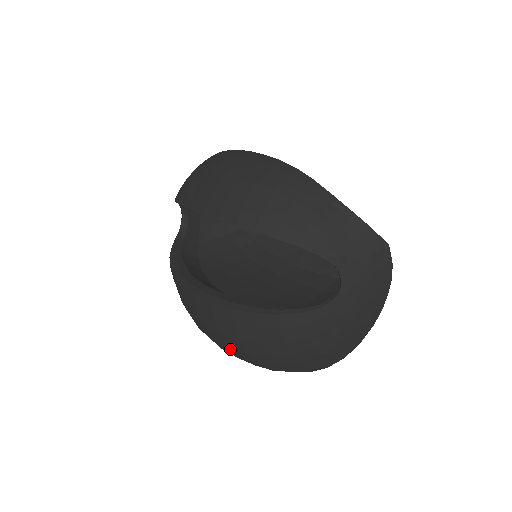
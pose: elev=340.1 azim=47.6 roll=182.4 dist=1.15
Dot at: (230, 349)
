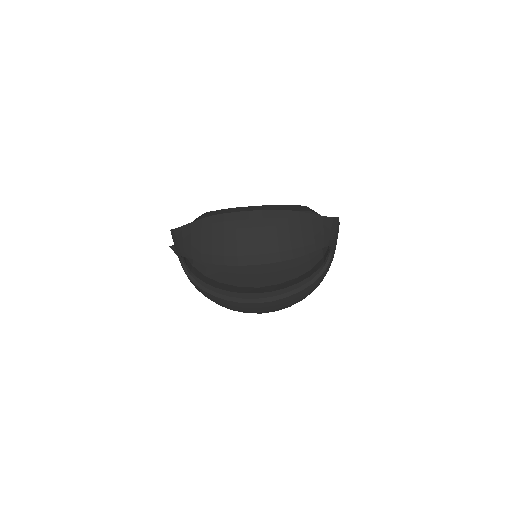
Dot at: occluded
